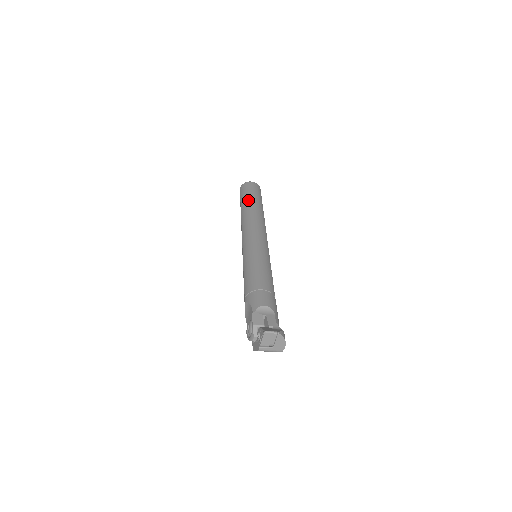
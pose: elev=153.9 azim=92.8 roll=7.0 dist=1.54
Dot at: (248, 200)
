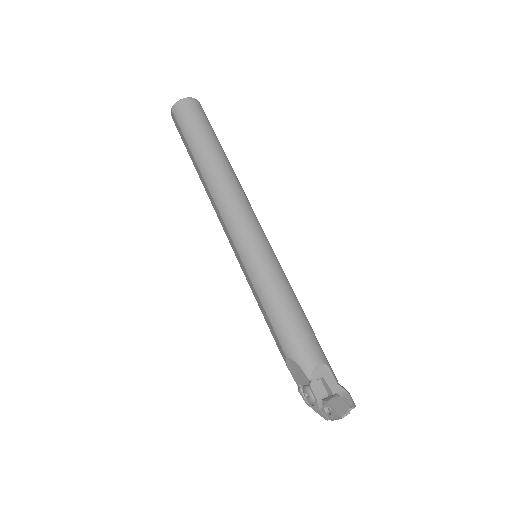
Dot at: (203, 148)
